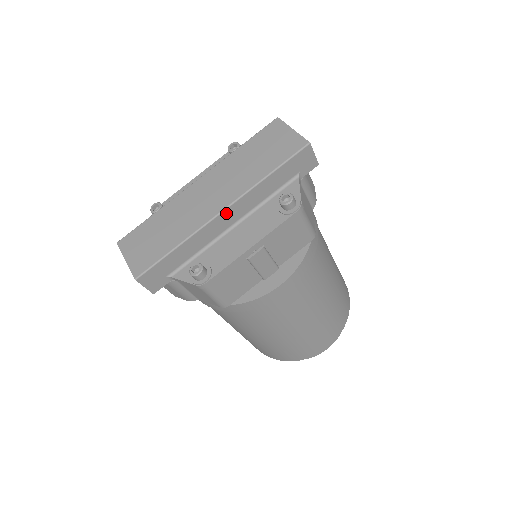
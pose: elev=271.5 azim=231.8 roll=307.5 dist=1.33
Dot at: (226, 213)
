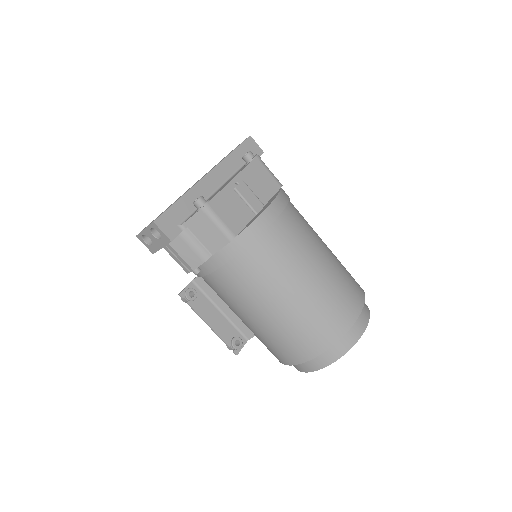
Dot at: (210, 177)
